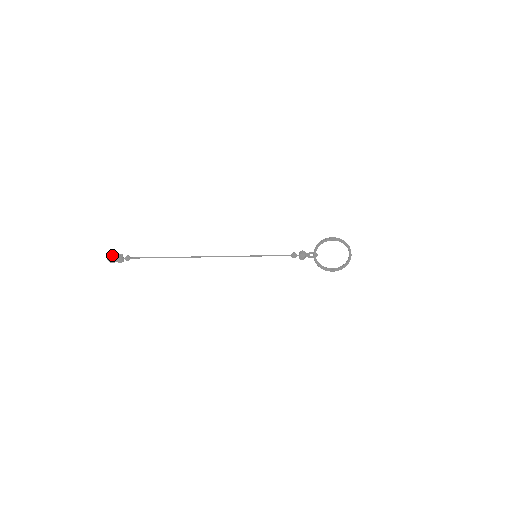
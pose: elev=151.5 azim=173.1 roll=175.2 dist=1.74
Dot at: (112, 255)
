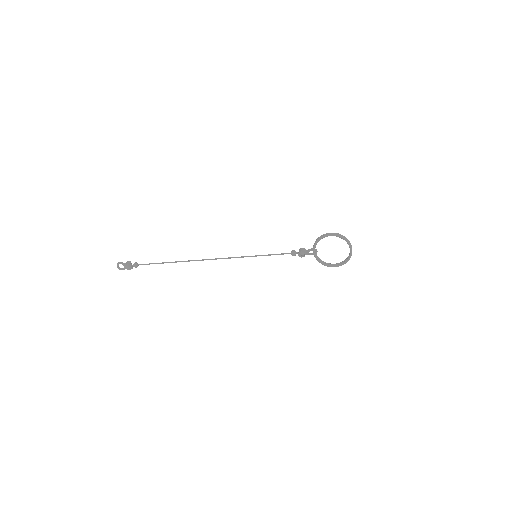
Dot at: (121, 263)
